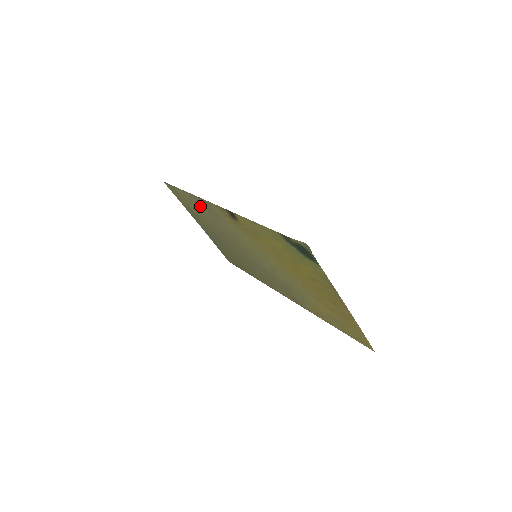
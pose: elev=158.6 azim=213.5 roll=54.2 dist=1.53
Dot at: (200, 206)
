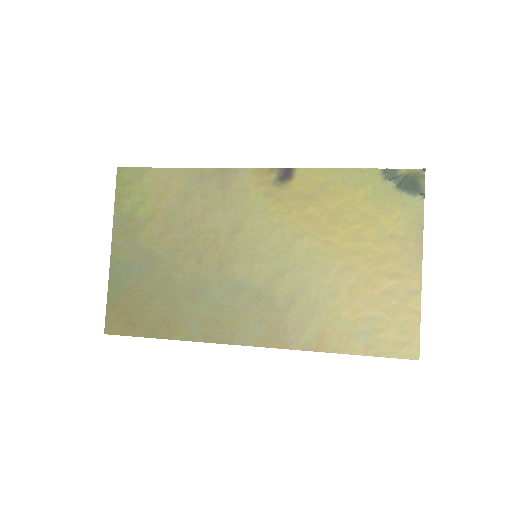
Dot at: (191, 189)
